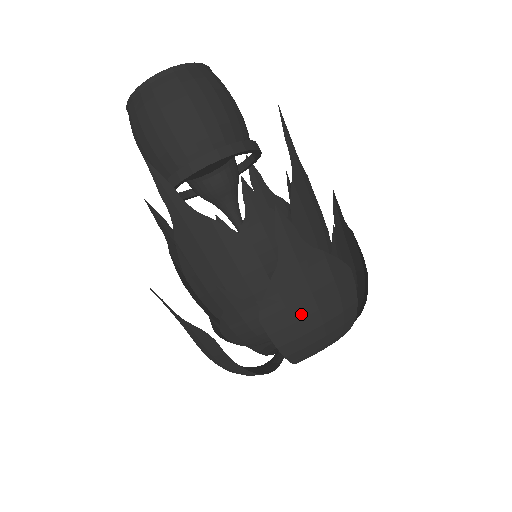
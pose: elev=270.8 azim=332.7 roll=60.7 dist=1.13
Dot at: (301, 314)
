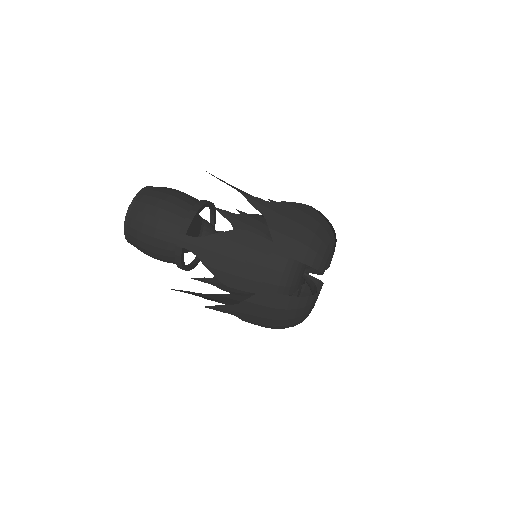
Dot at: (299, 235)
